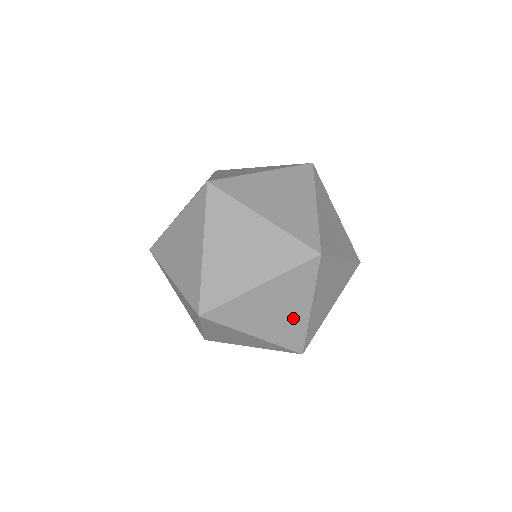
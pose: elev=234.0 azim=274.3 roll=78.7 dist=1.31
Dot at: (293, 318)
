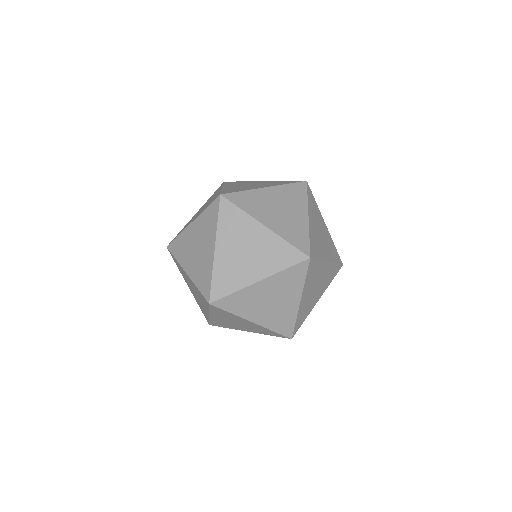
Dot at: (285, 309)
